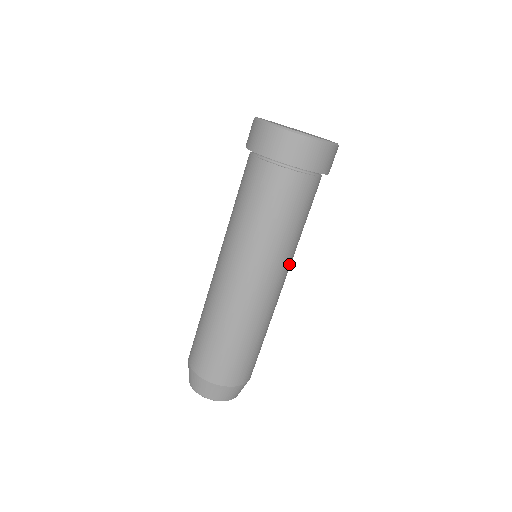
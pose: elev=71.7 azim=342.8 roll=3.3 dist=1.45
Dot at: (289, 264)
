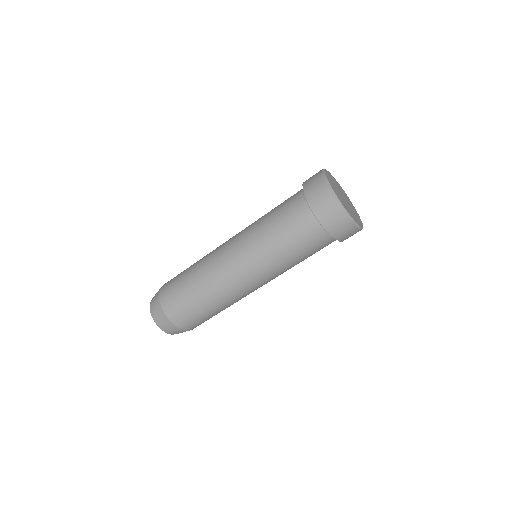
Dot at: occluded
